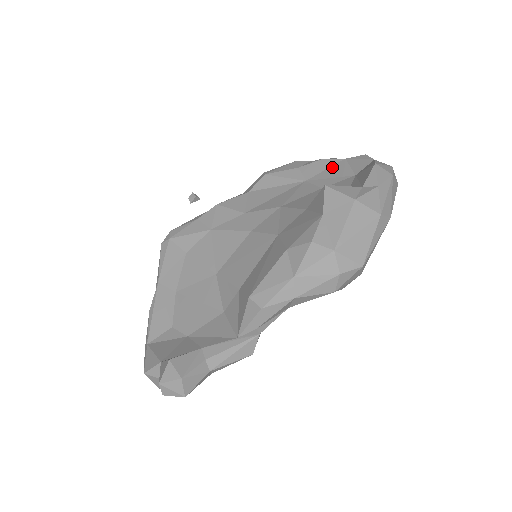
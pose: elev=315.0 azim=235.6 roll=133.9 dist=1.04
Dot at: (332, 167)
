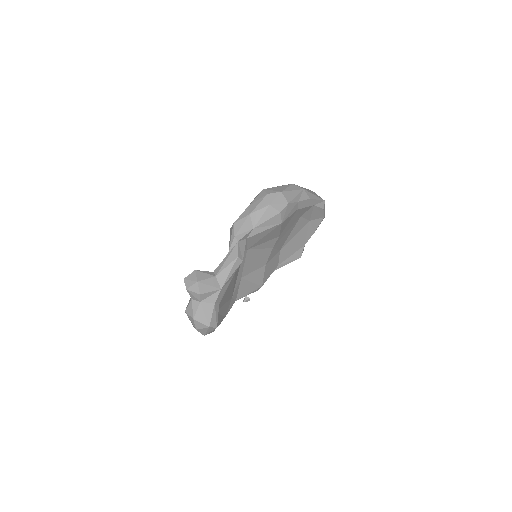
Dot at: occluded
